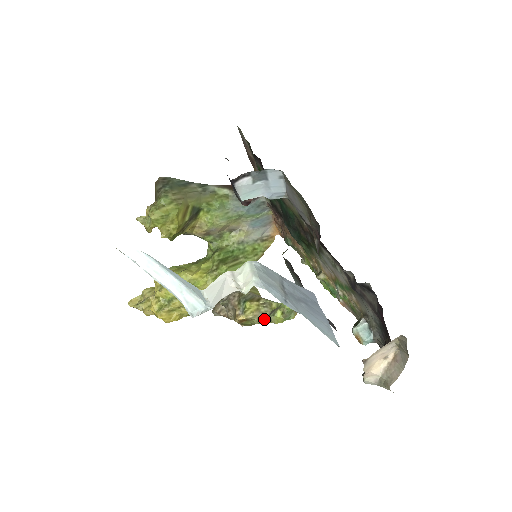
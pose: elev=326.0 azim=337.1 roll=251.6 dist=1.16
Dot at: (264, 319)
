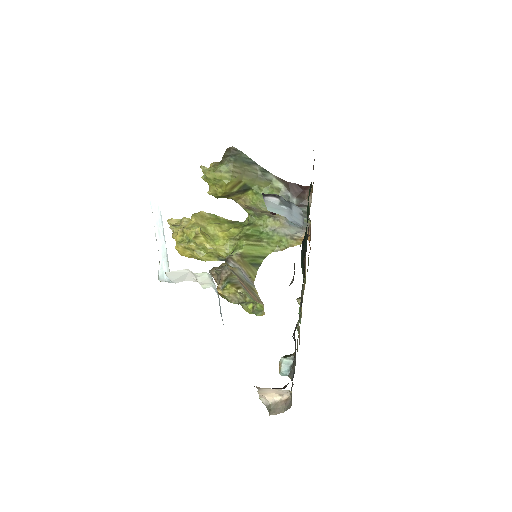
Dot at: (236, 303)
